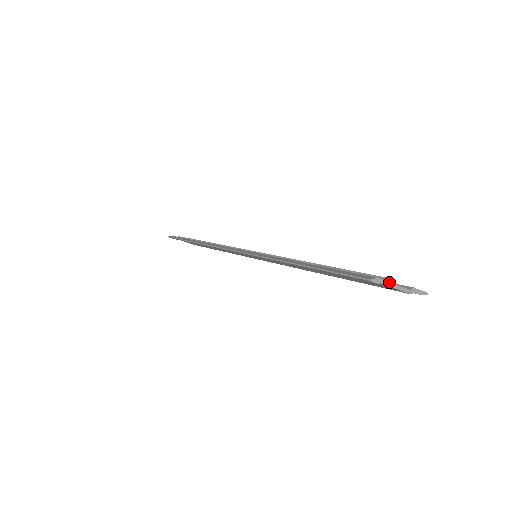
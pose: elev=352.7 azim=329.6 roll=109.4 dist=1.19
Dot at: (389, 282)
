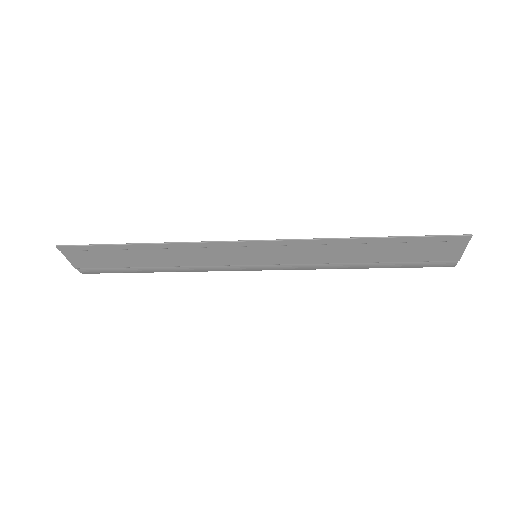
Dot at: (466, 243)
